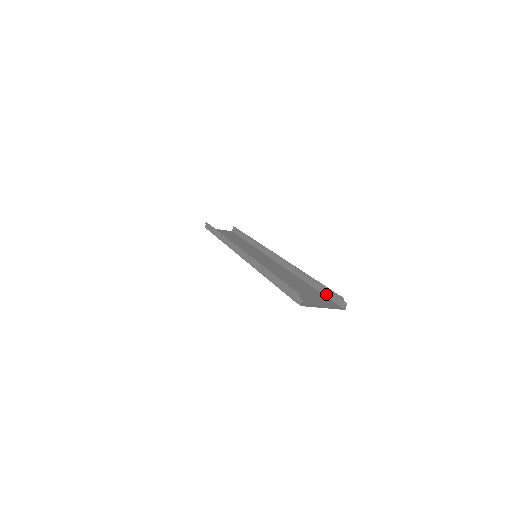
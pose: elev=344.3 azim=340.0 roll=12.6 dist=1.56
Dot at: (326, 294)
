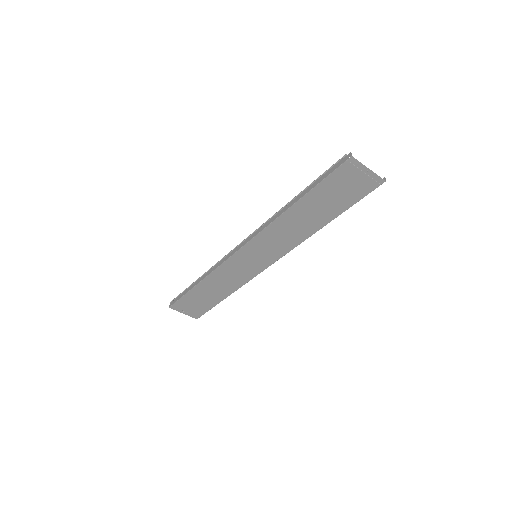
Dot at: (357, 200)
